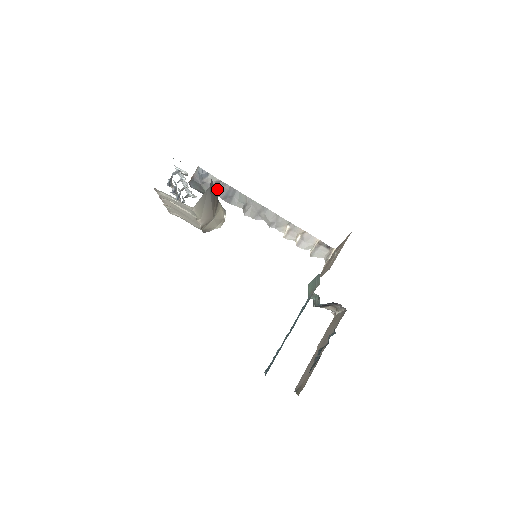
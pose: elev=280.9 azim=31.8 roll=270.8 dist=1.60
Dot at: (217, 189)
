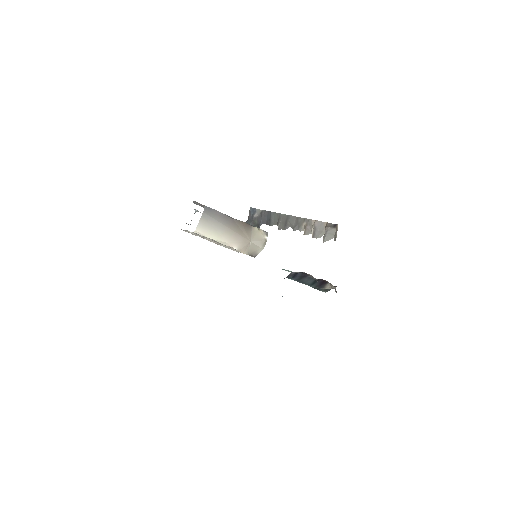
Dot at: (262, 218)
